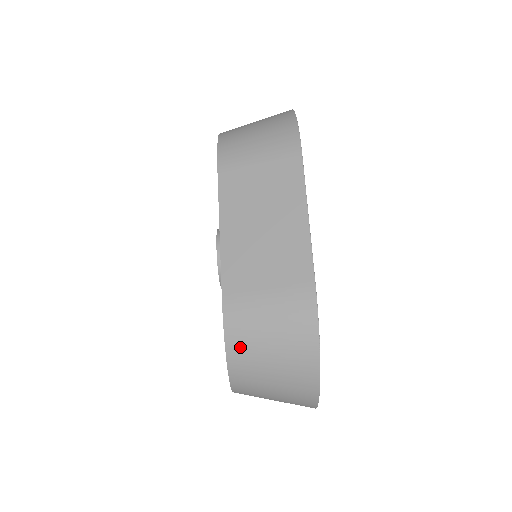
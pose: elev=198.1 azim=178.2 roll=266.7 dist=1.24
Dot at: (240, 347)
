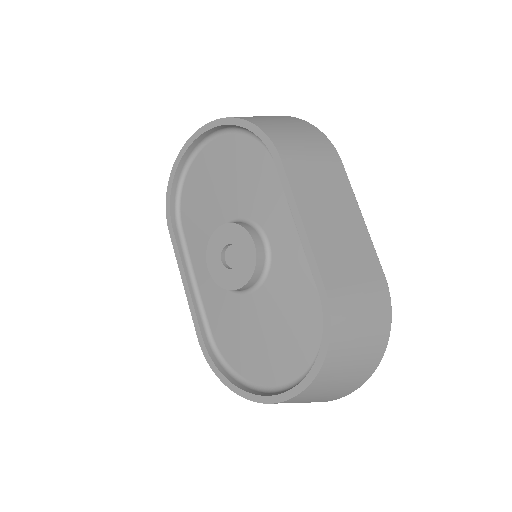
Dot at: (340, 342)
